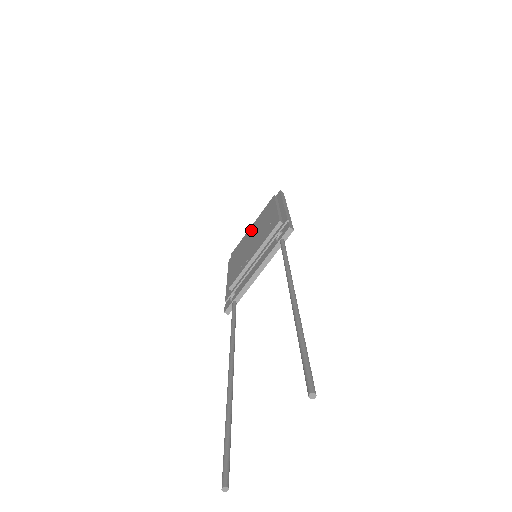
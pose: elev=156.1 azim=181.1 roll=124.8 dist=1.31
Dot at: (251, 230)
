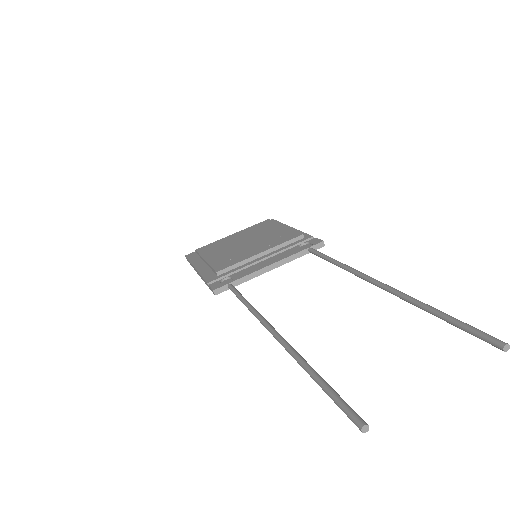
Dot at: (235, 236)
